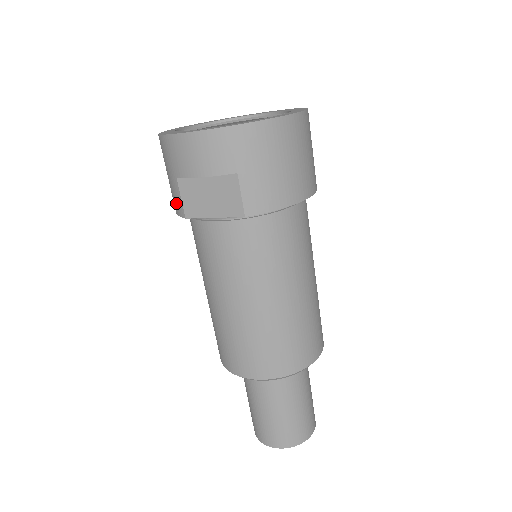
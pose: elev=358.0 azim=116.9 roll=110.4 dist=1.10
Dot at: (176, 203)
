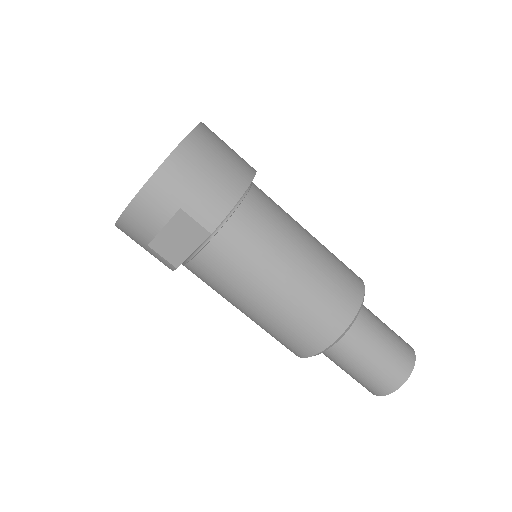
Dot at: (163, 263)
